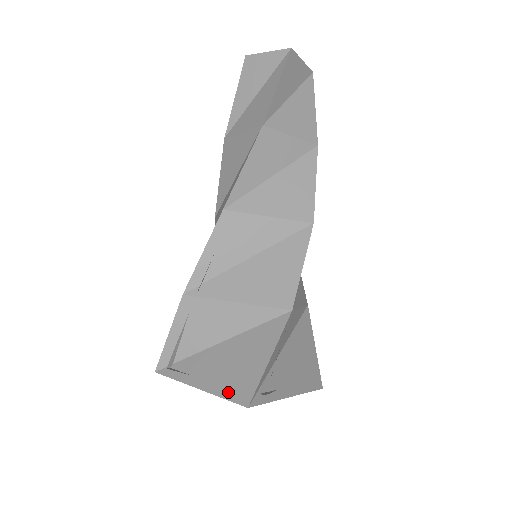
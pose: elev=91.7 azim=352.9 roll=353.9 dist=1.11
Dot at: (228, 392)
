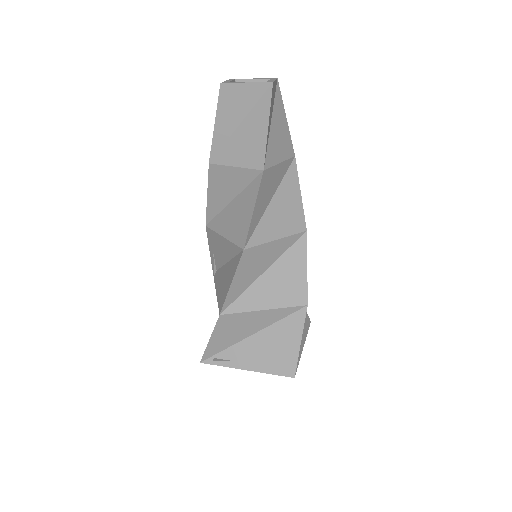
Dot at: (274, 370)
